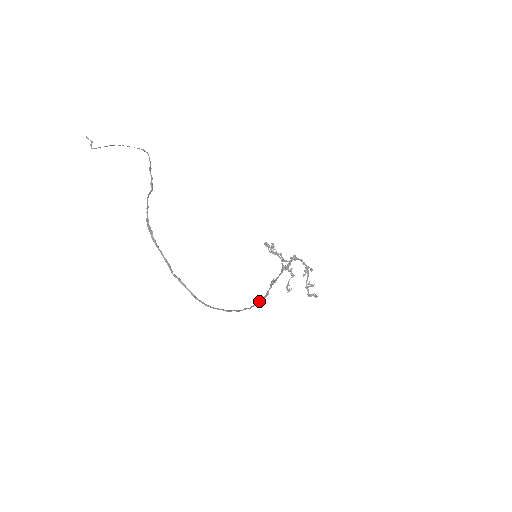
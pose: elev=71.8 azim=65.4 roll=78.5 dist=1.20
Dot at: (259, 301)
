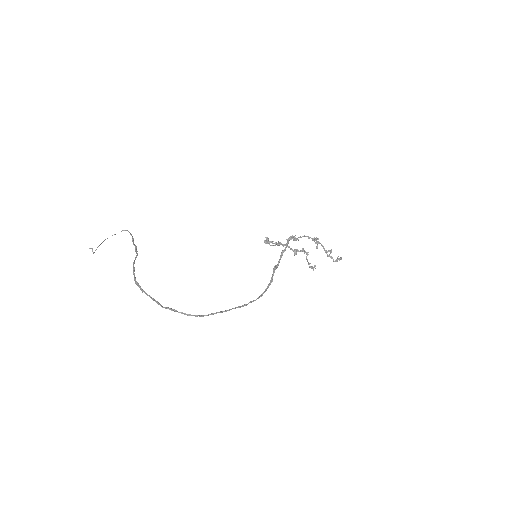
Dot at: (265, 290)
